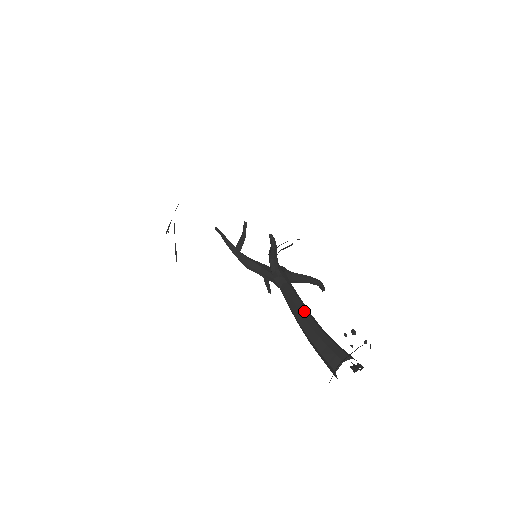
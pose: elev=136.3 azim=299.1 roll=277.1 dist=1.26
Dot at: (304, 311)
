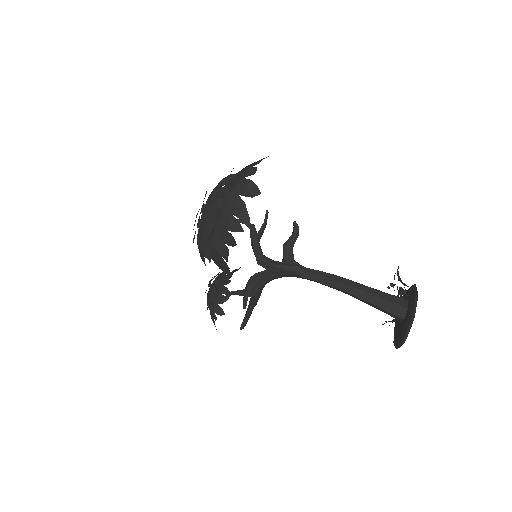
Dot at: (348, 279)
